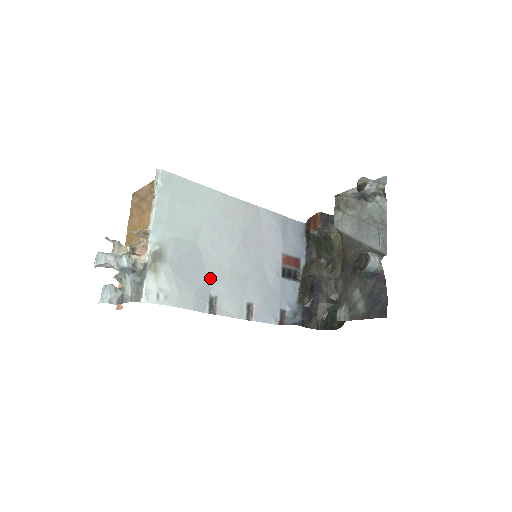
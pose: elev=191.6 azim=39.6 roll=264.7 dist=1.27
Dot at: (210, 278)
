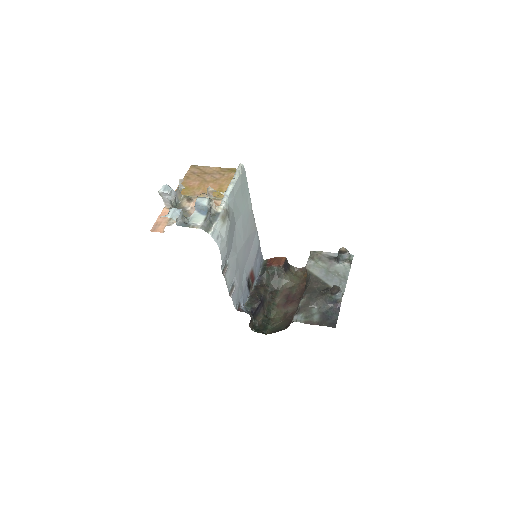
Dot at: (232, 250)
